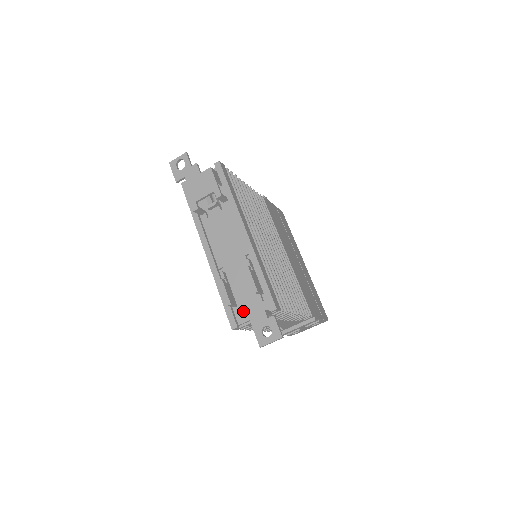
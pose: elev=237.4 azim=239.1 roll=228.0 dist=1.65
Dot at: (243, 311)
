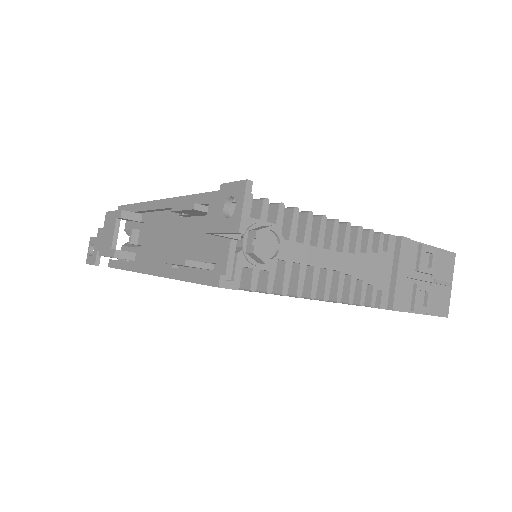
Dot at: (216, 256)
